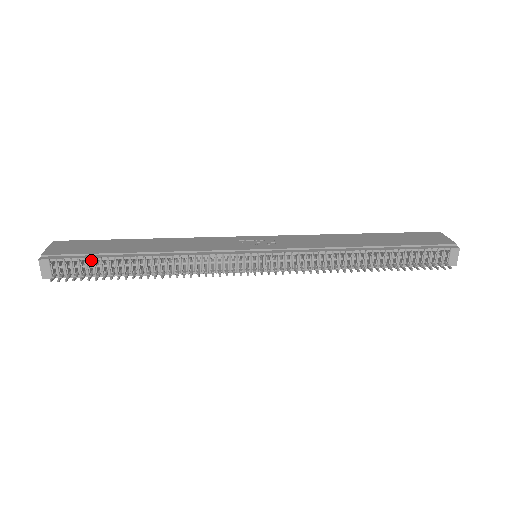
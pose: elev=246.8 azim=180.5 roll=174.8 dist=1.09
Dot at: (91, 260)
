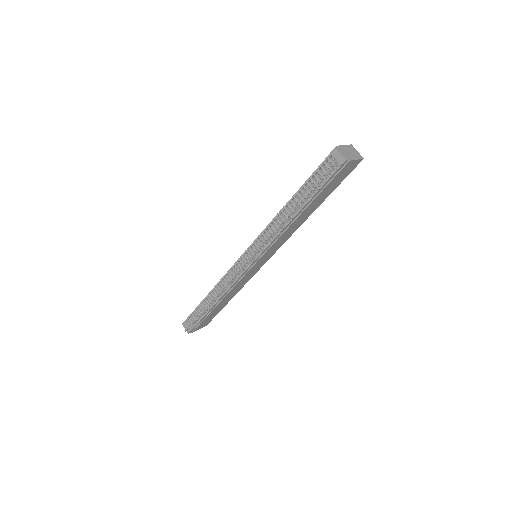
Dot at: occluded
